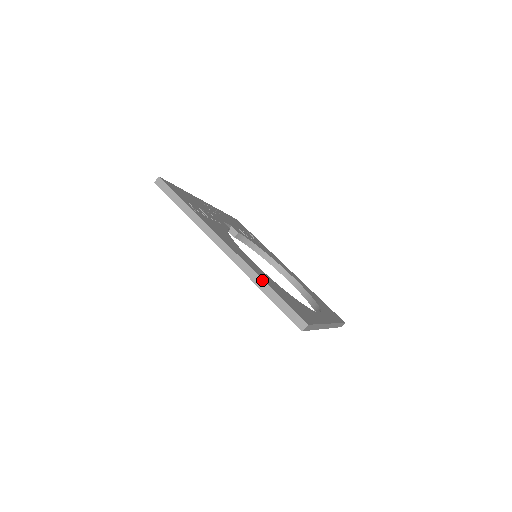
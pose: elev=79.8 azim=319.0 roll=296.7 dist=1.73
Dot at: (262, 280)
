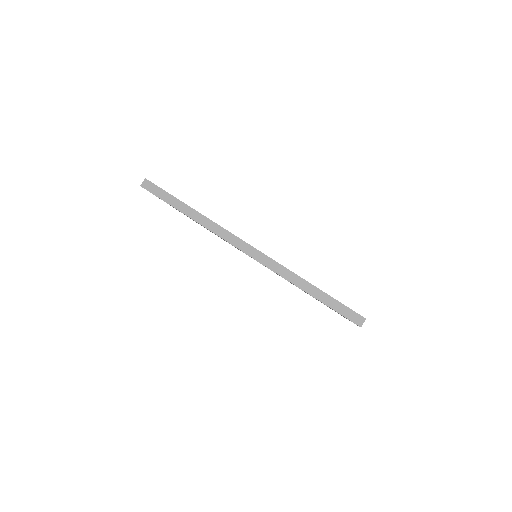
Dot at: (302, 279)
